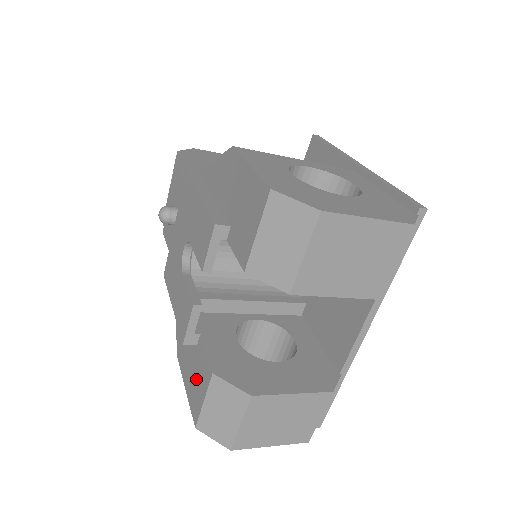
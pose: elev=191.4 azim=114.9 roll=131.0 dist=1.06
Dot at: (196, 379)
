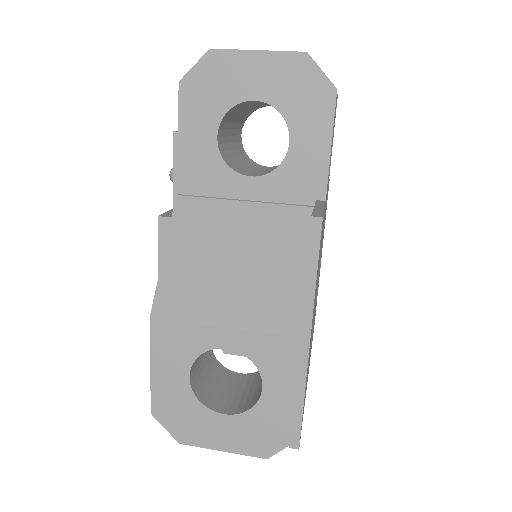
Dot at: occluded
